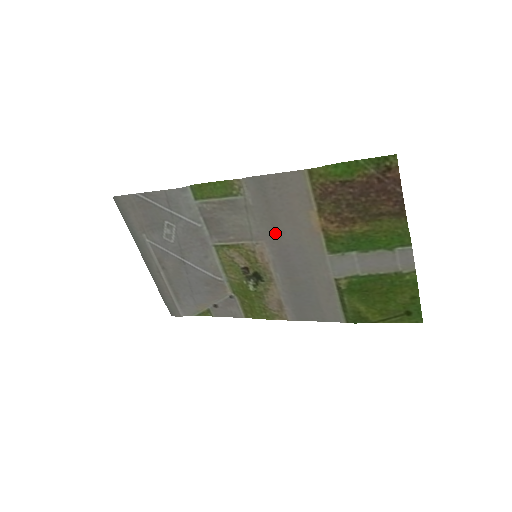
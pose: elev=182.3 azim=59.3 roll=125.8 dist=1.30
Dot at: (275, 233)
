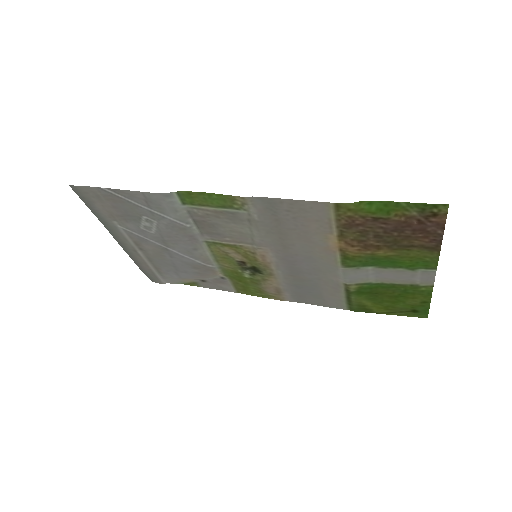
Dot at: (282, 244)
